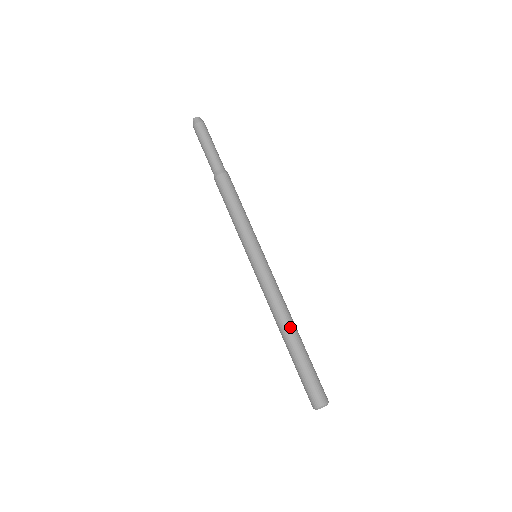
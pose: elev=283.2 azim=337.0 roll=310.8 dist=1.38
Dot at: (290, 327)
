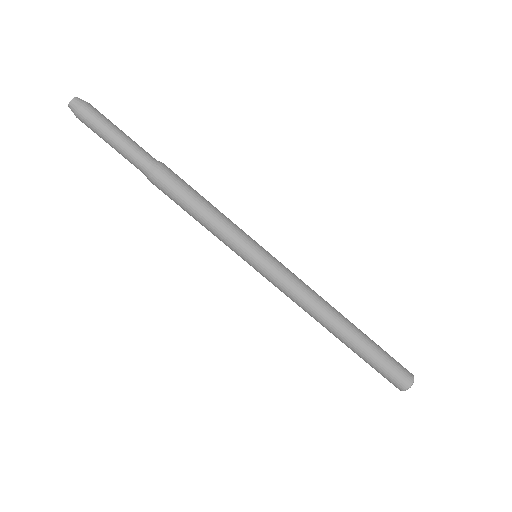
Dot at: (331, 329)
